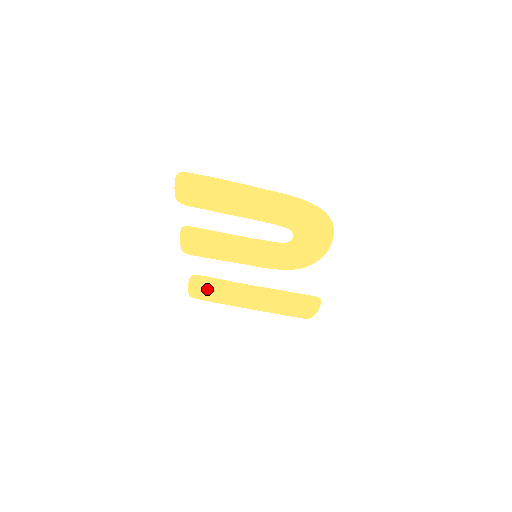
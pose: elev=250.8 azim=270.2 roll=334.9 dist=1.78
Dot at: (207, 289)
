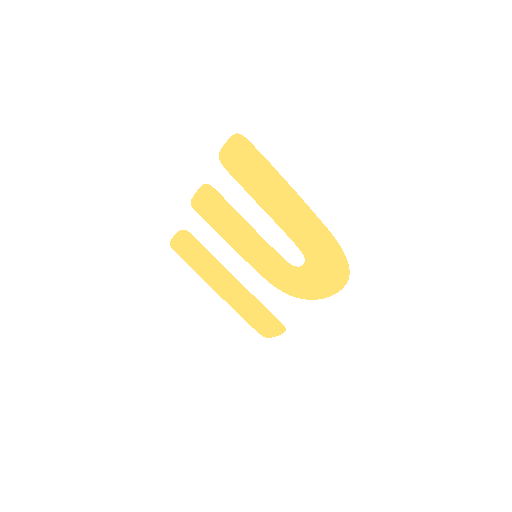
Dot at: (190, 250)
